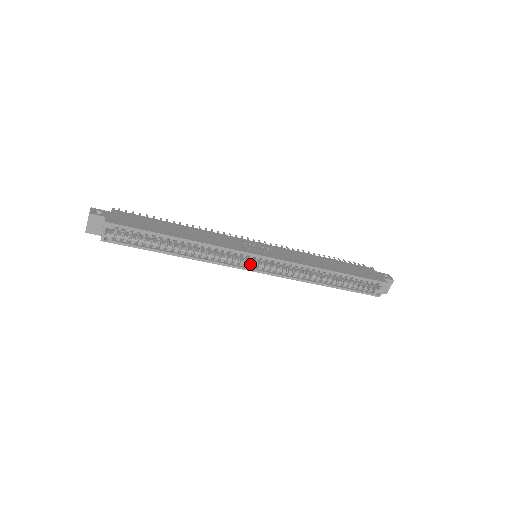
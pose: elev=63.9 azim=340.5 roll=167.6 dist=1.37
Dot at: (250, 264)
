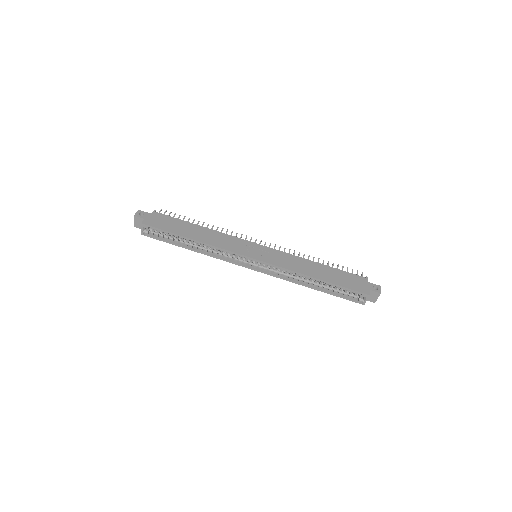
Dot at: (248, 263)
